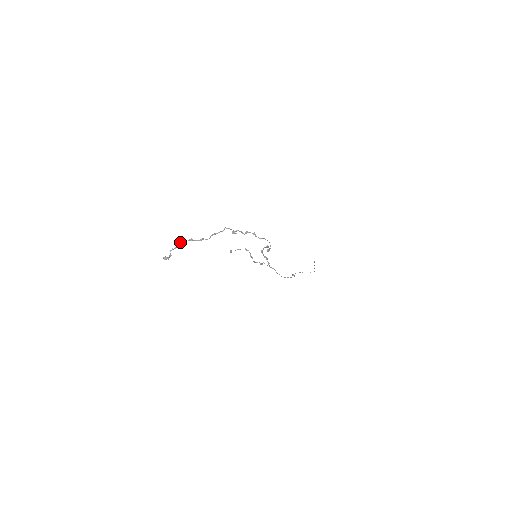
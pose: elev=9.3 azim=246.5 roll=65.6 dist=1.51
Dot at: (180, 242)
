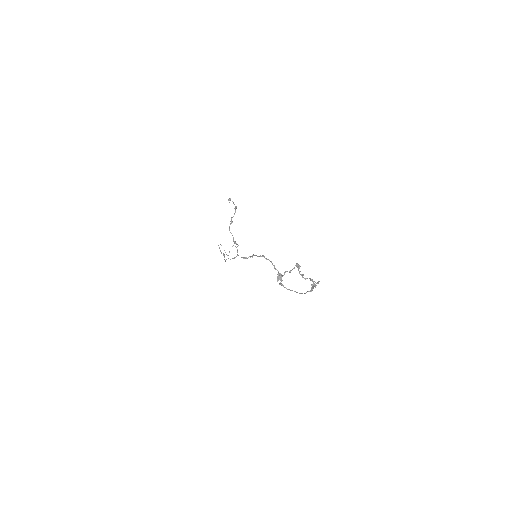
Dot at: (296, 265)
